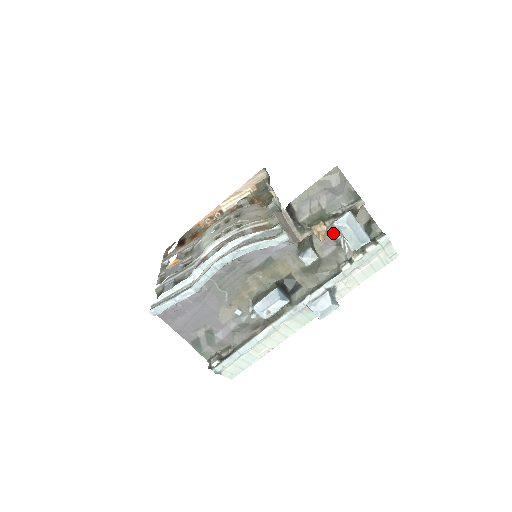
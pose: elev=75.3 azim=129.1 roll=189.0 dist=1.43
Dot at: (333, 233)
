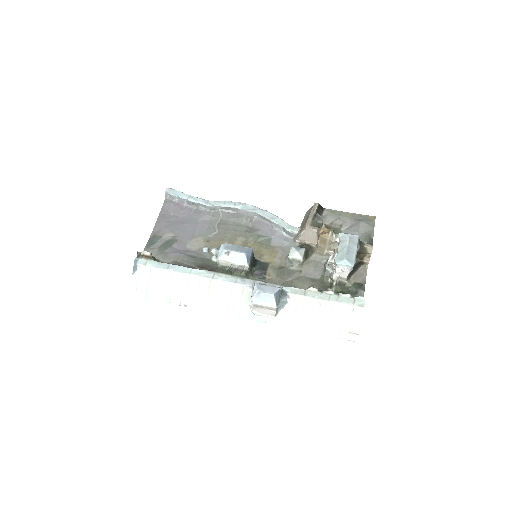
Dot at: occluded
